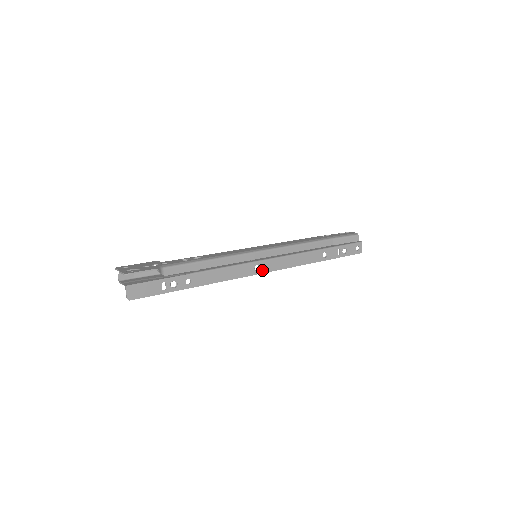
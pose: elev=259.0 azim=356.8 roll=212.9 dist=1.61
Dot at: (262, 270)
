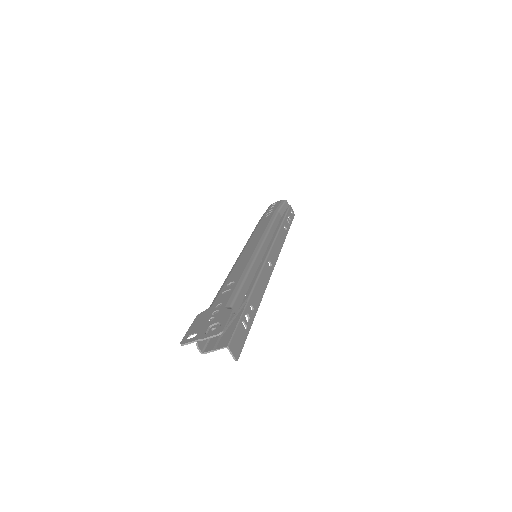
Dot at: (272, 264)
